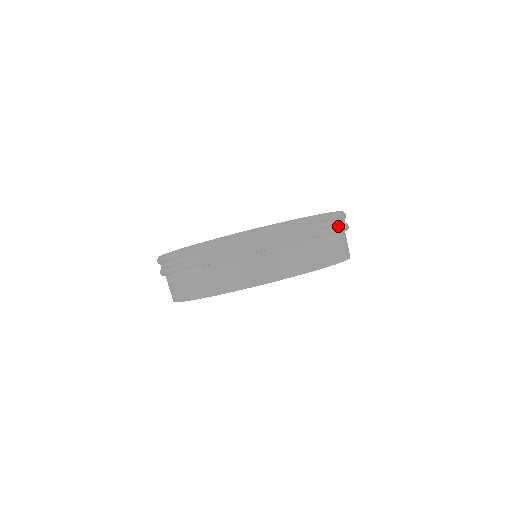
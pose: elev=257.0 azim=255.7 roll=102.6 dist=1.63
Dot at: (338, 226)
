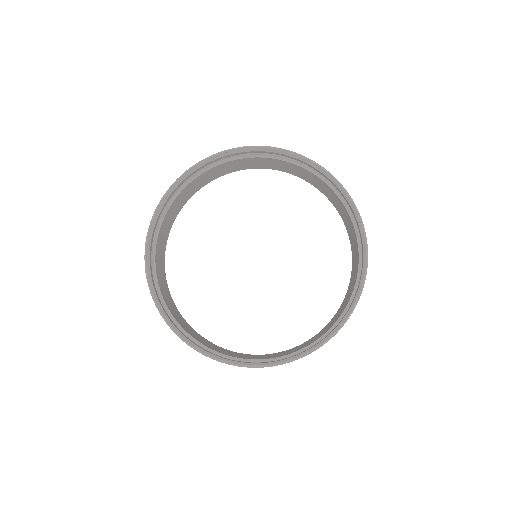
Dot at: occluded
